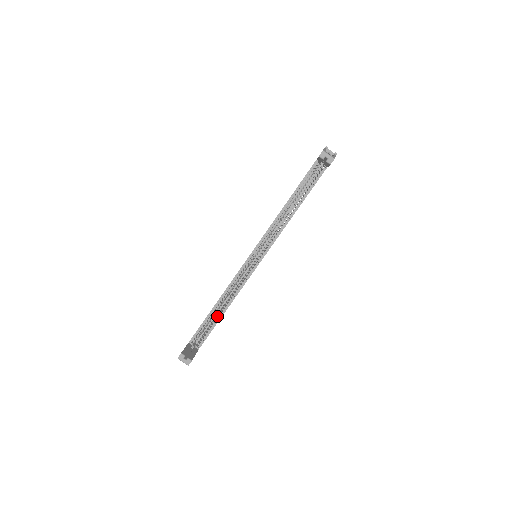
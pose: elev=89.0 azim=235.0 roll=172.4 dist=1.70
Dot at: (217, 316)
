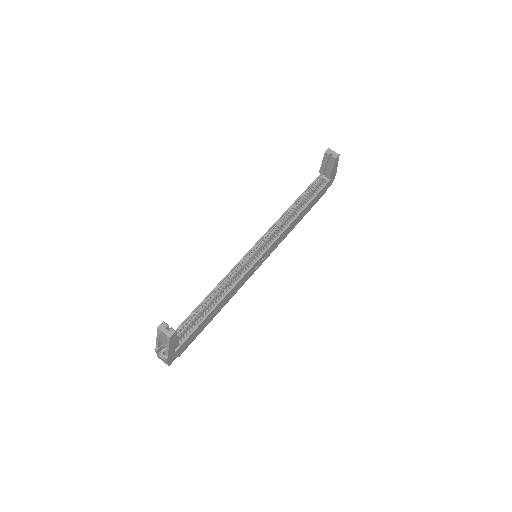
Dot at: (207, 311)
